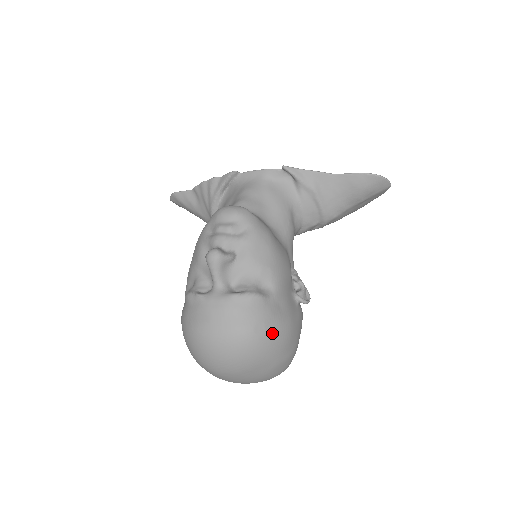
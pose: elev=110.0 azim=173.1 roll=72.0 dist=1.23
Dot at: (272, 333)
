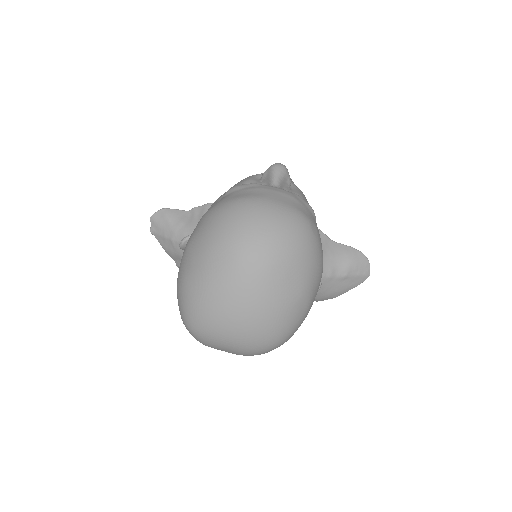
Dot at: (319, 246)
